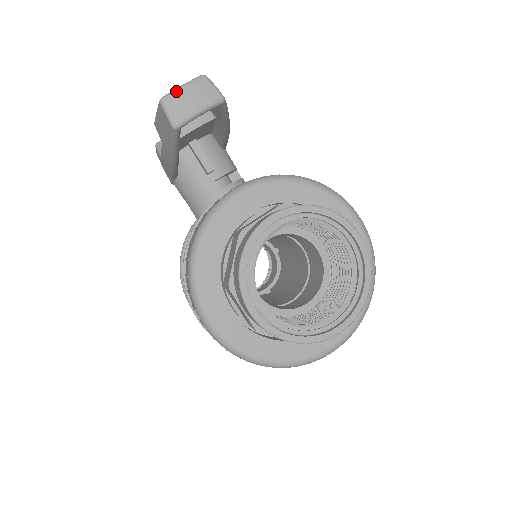
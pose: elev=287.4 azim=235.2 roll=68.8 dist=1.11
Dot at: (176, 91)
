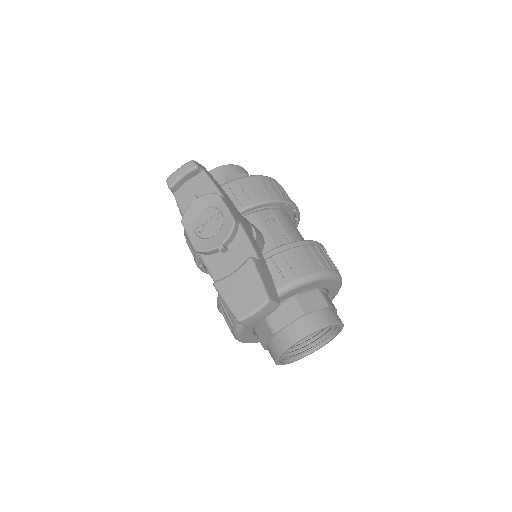
Dot at: (250, 317)
